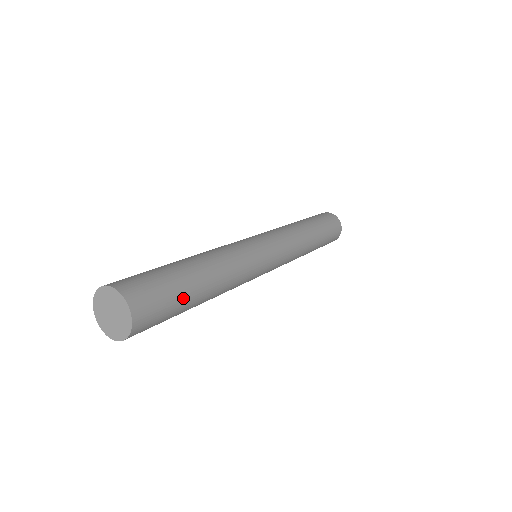
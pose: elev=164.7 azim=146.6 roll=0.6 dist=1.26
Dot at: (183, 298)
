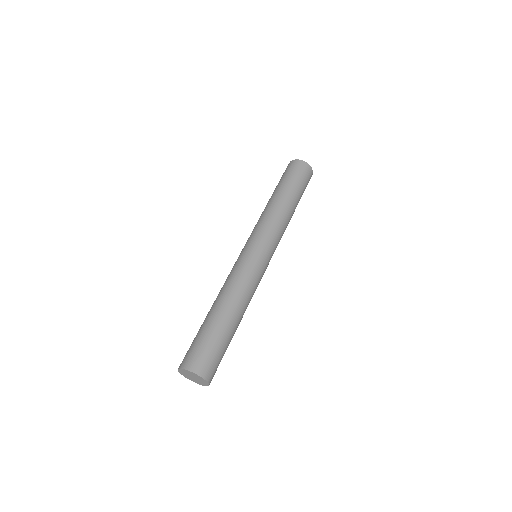
Dot at: (225, 342)
